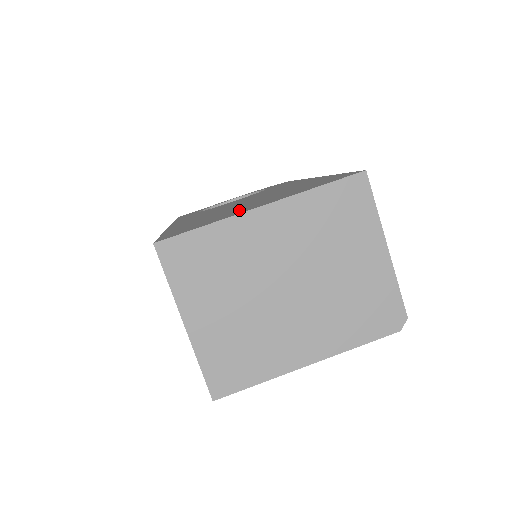
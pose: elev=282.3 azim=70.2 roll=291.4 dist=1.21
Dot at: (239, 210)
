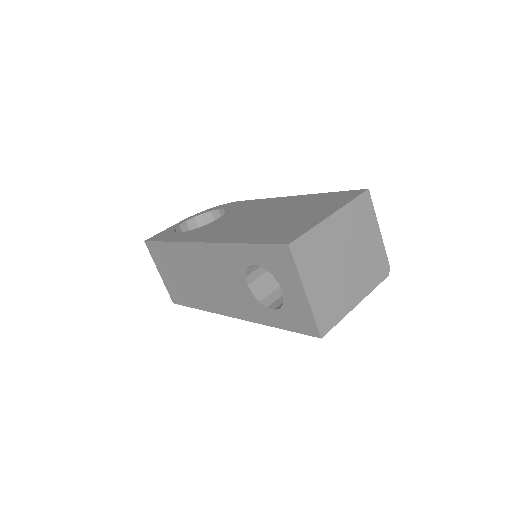
Dot at: (305, 219)
